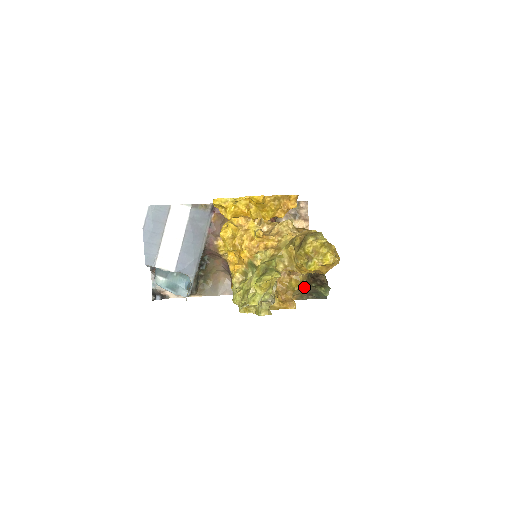
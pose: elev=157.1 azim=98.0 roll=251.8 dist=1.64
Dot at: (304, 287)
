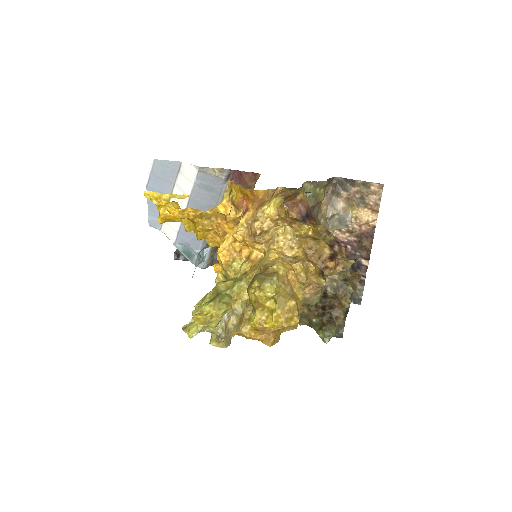
Dot at: occluded
